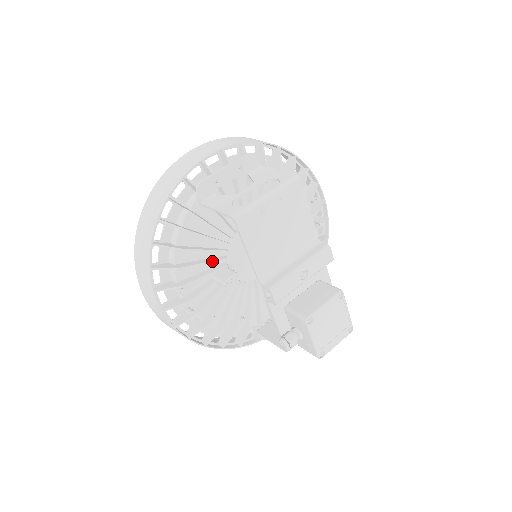
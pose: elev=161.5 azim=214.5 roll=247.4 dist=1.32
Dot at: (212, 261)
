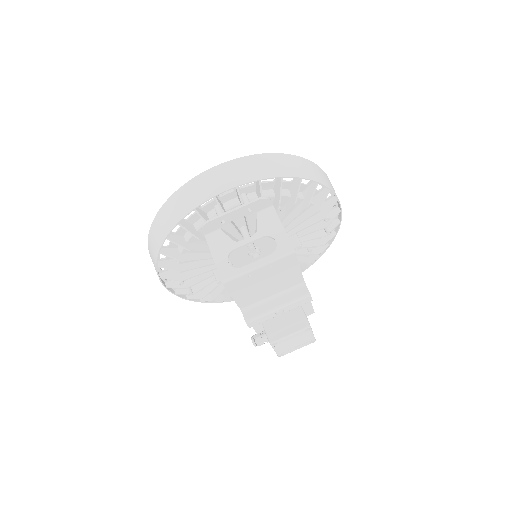
Dot at: (212, 264)
